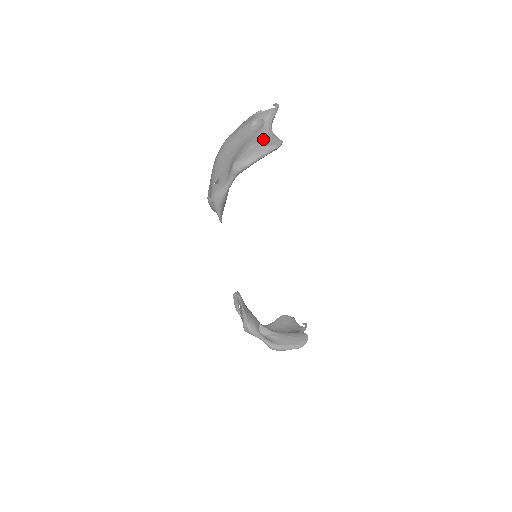
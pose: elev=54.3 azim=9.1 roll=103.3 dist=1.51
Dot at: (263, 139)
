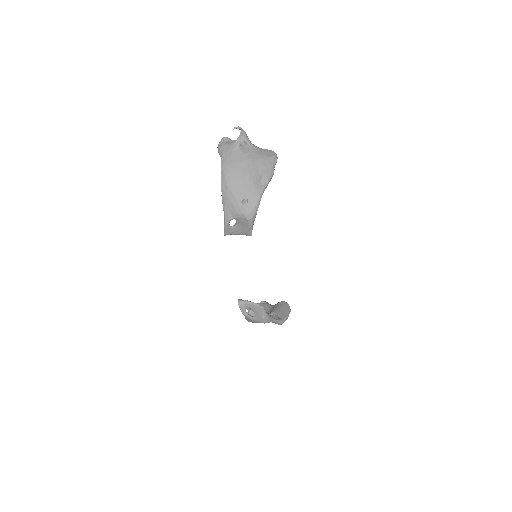
Dot at: (264, 153)
